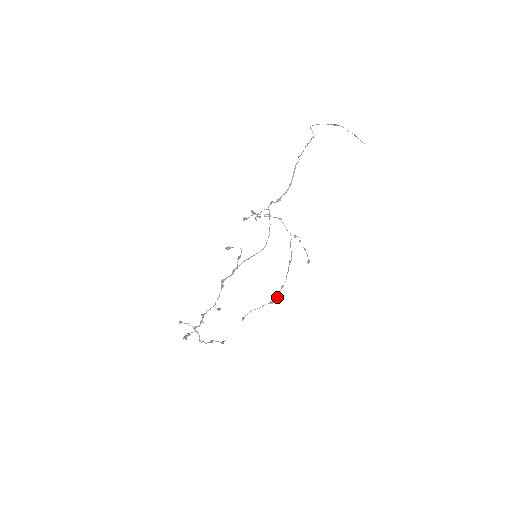
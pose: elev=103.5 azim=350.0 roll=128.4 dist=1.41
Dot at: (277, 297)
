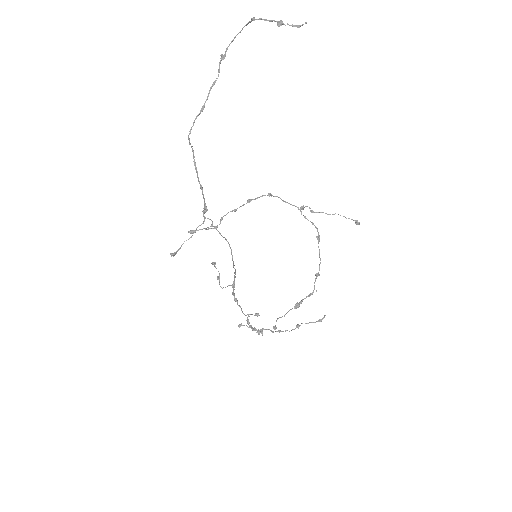
Dot at: occluded
